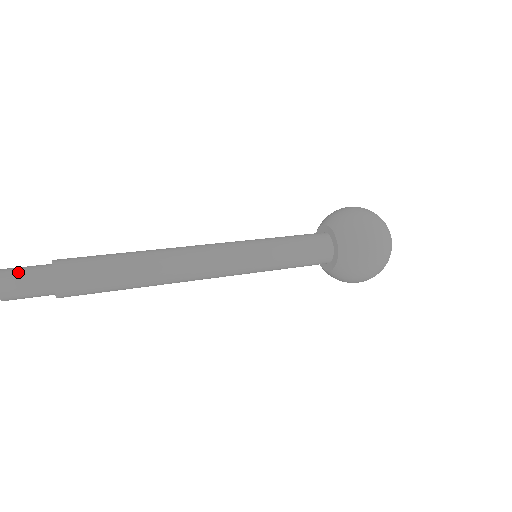
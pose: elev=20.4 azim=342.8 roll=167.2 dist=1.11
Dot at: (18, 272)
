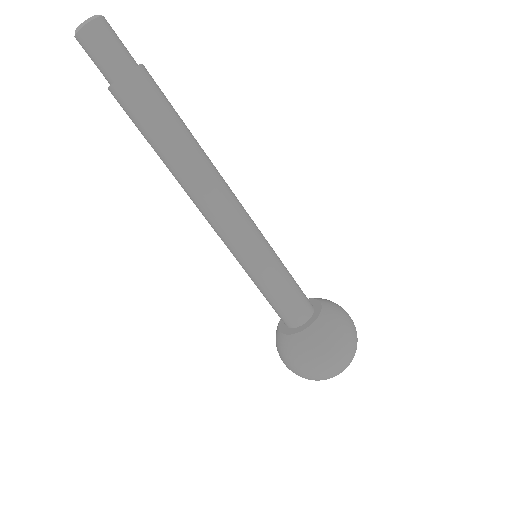
Dot at: (114, 35)
